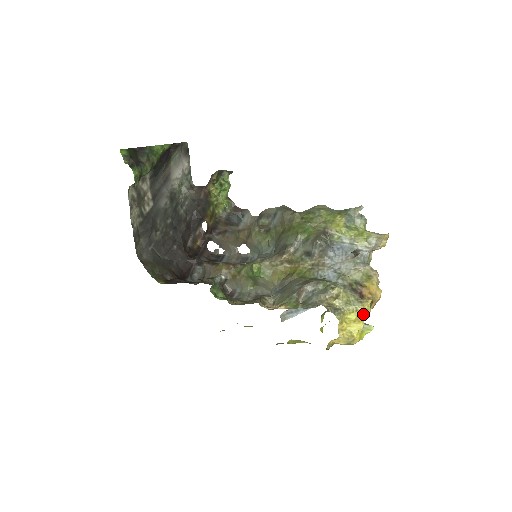
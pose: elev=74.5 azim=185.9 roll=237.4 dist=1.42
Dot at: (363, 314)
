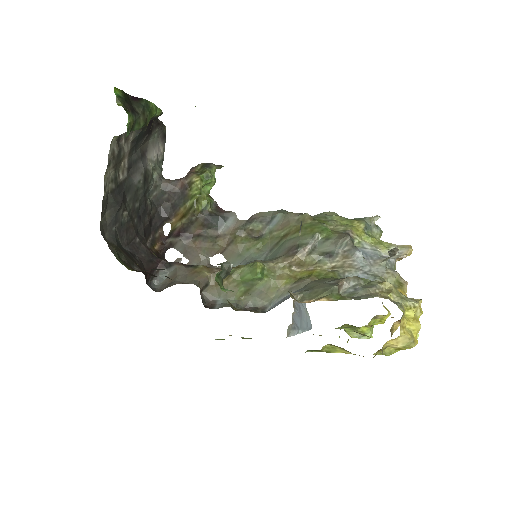
Dot at: (418, 313)
